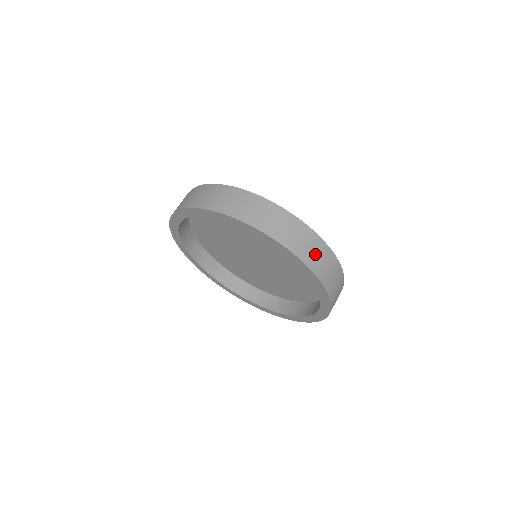
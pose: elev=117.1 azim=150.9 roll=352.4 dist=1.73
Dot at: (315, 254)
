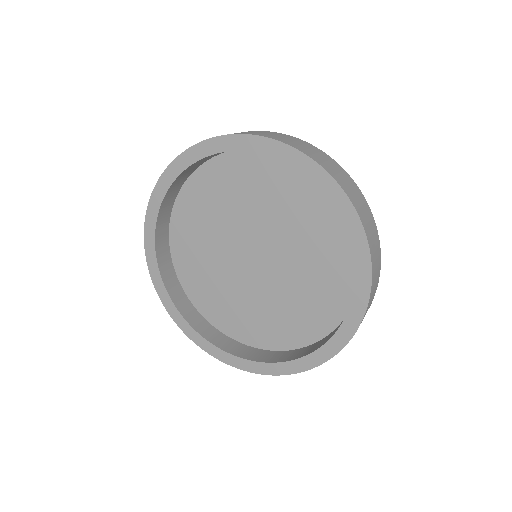
Dot at: occluded
